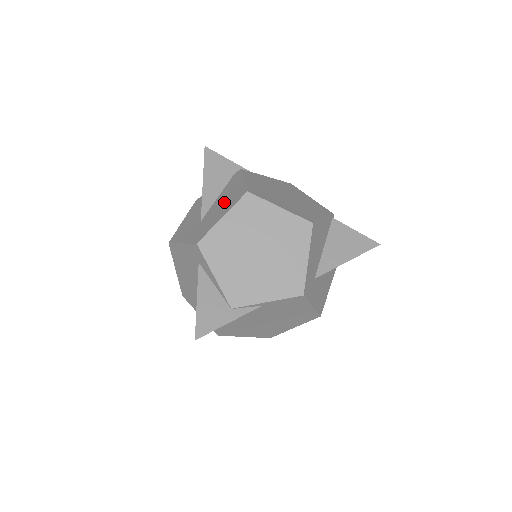
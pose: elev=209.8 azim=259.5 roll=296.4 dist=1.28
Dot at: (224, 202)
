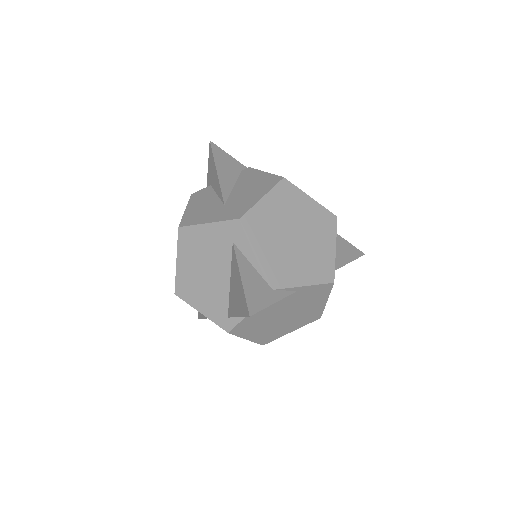
Dot at: (251, 188)
